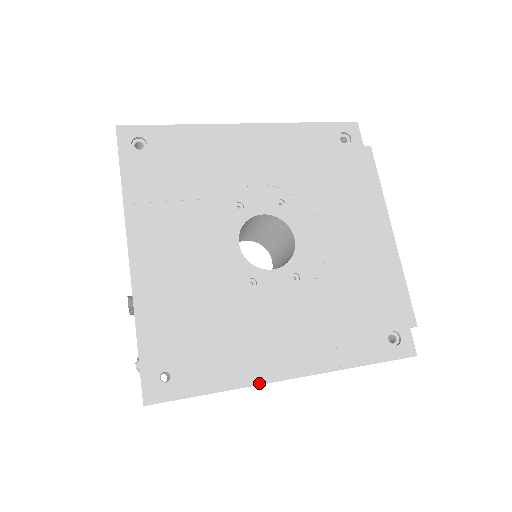
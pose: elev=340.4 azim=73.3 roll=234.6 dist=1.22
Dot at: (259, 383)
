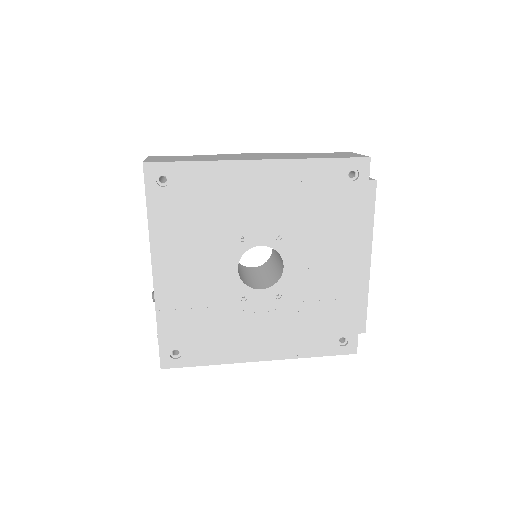
Dot at: (238, 362)
